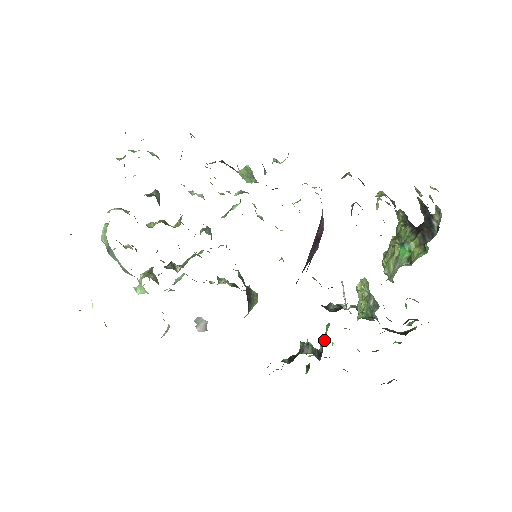
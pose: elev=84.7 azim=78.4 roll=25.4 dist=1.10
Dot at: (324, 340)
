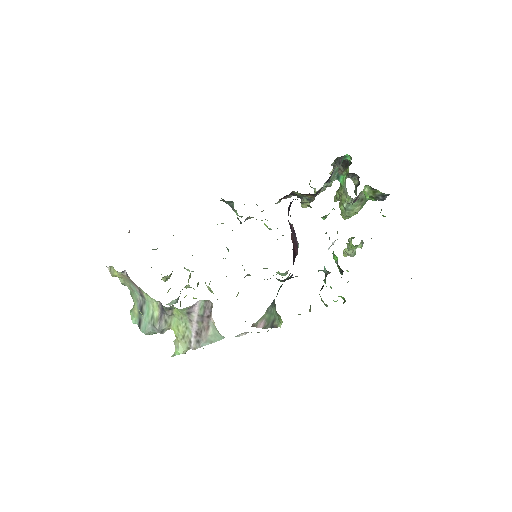
Dot at: occluded
